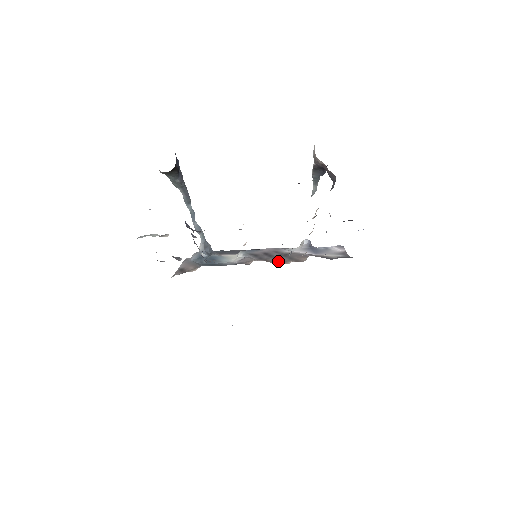
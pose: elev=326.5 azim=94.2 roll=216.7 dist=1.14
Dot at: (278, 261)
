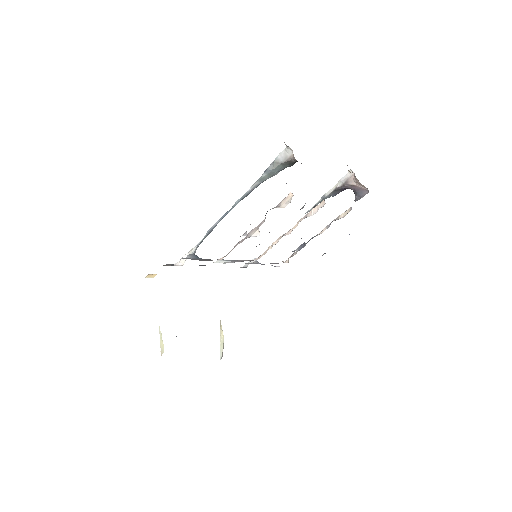
Dot at: occluded
